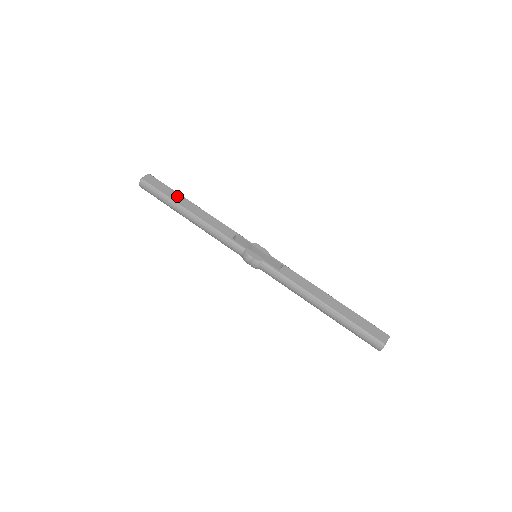
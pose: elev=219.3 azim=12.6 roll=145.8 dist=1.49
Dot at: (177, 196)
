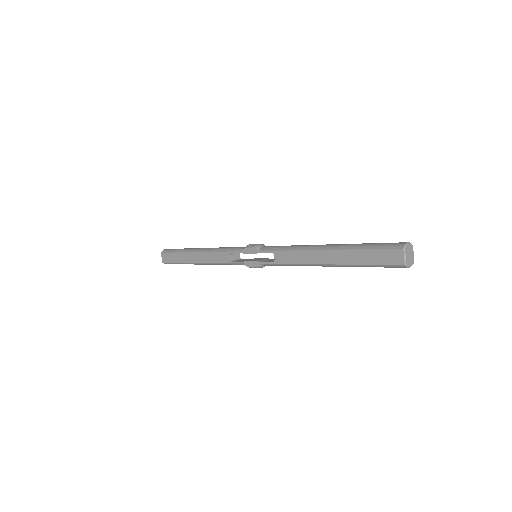
Dot at: (183, 256)
